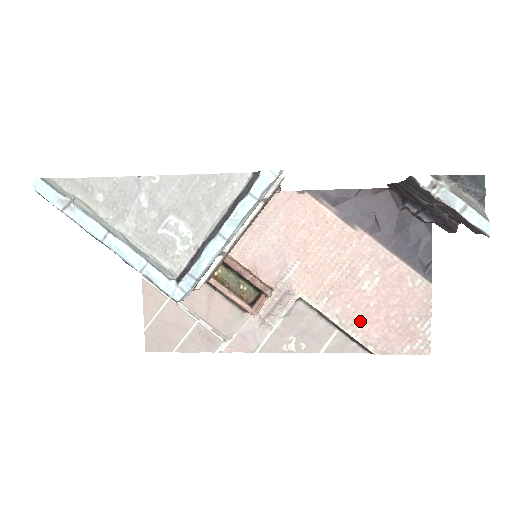
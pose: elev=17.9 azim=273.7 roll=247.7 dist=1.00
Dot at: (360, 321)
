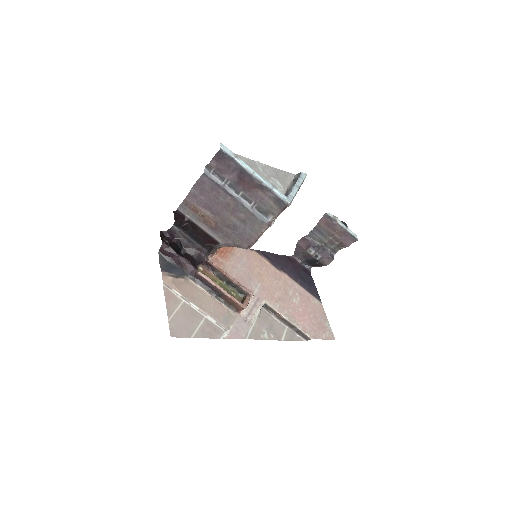
Dot at: (298, 319)
